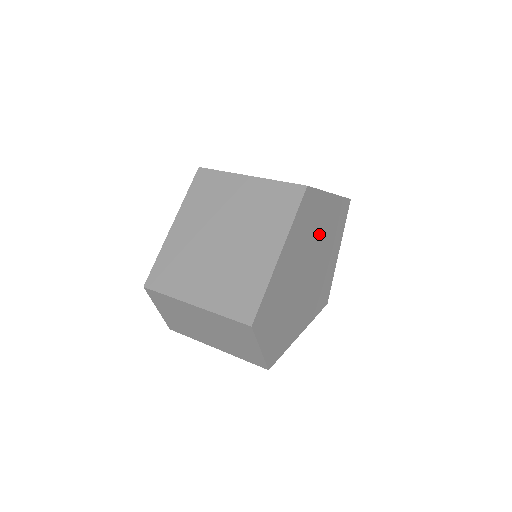
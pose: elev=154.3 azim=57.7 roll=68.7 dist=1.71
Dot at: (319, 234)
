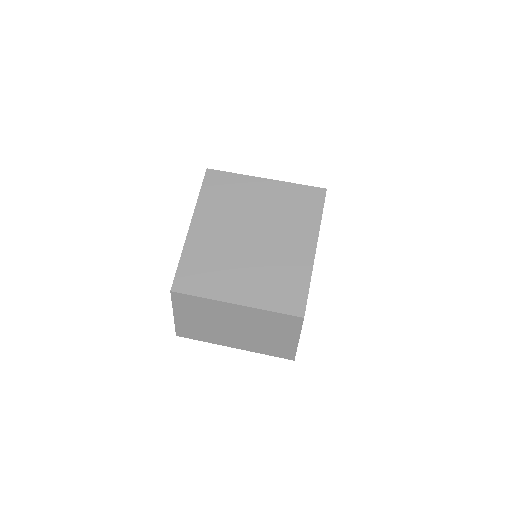
Dot at: occluded
